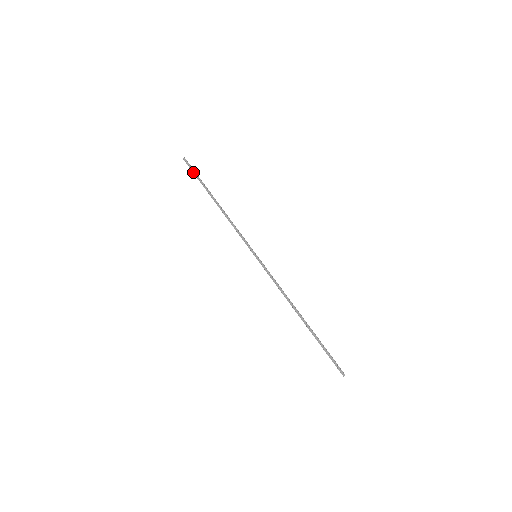
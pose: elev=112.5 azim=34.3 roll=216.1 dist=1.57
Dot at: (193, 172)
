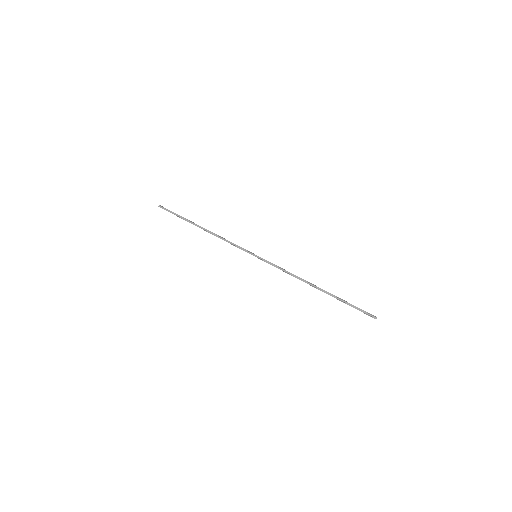
Dot at: occluded
